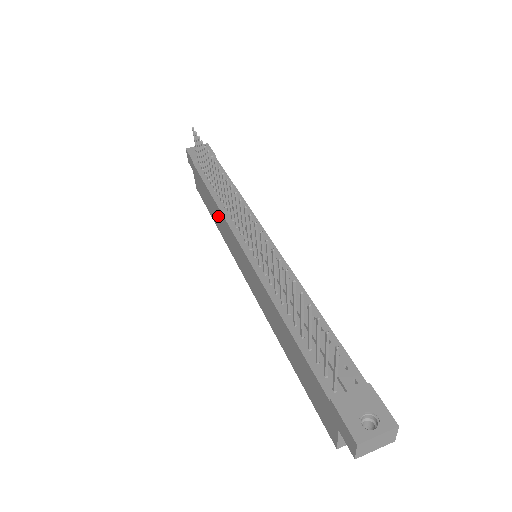
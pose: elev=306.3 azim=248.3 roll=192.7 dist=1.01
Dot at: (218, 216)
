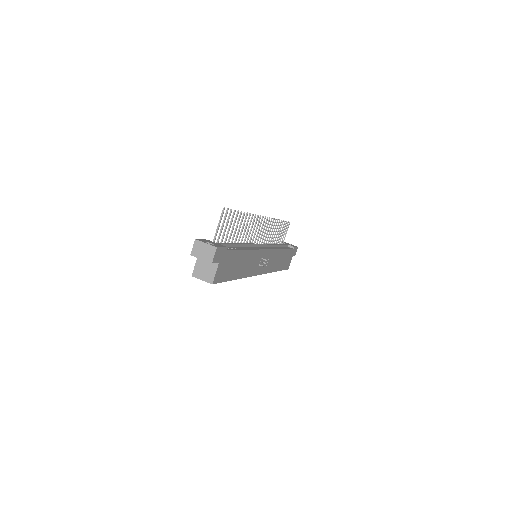
Dot at: occluded
